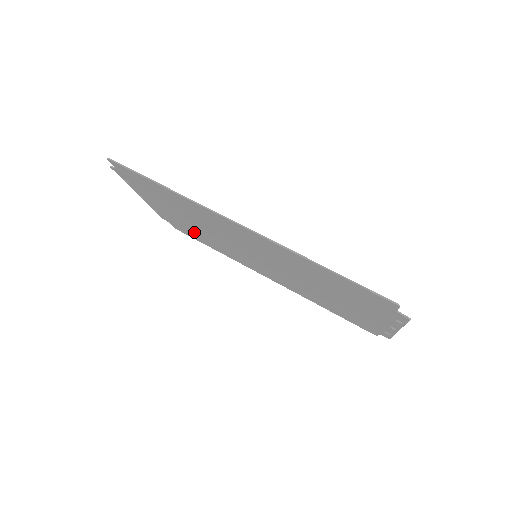
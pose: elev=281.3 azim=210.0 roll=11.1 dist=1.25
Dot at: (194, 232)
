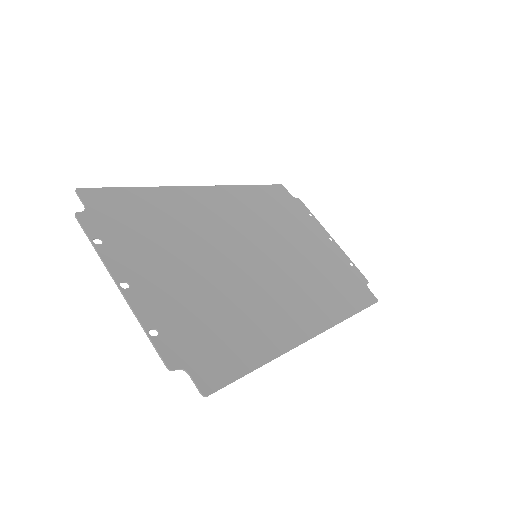
Dot at: (152, 228)
